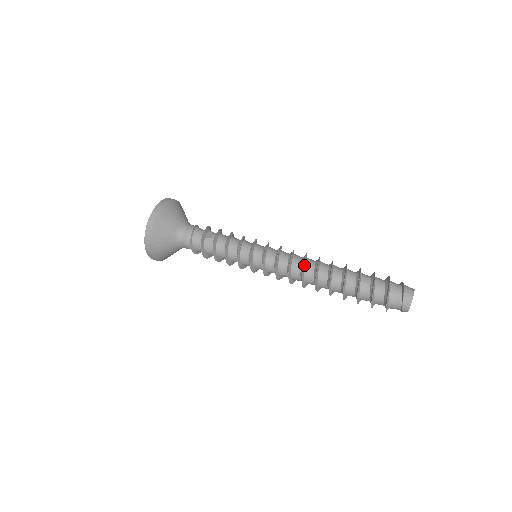
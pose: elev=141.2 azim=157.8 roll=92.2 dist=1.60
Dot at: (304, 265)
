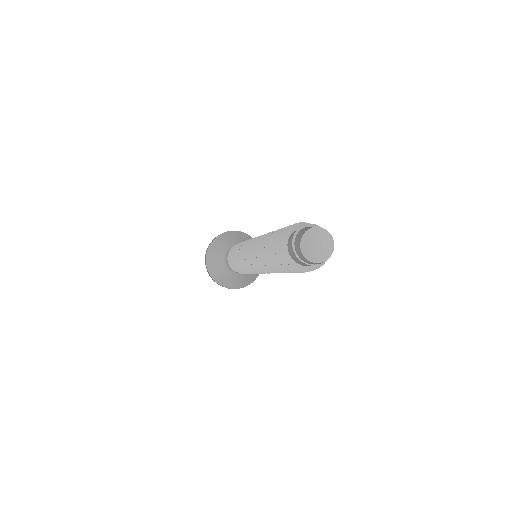
Dot at: occluded
